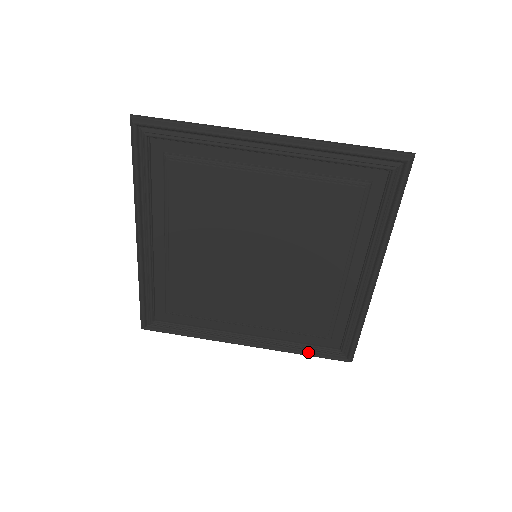
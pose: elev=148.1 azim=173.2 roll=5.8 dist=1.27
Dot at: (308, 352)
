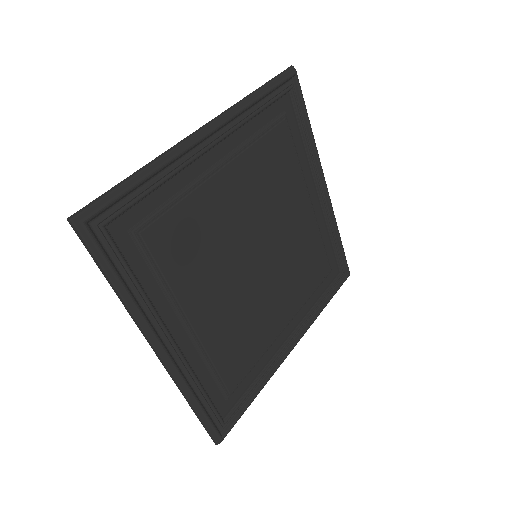
Dot at: (328, 298)
